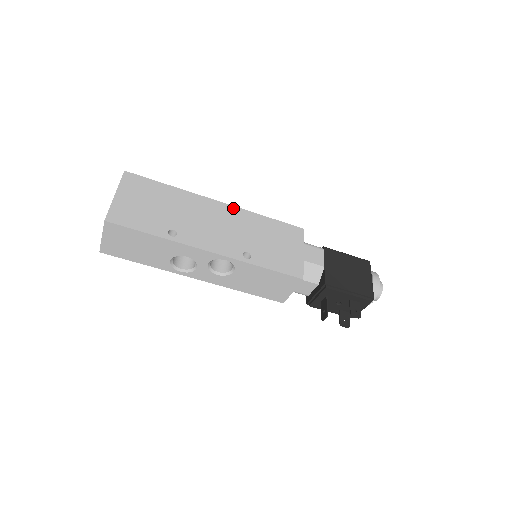
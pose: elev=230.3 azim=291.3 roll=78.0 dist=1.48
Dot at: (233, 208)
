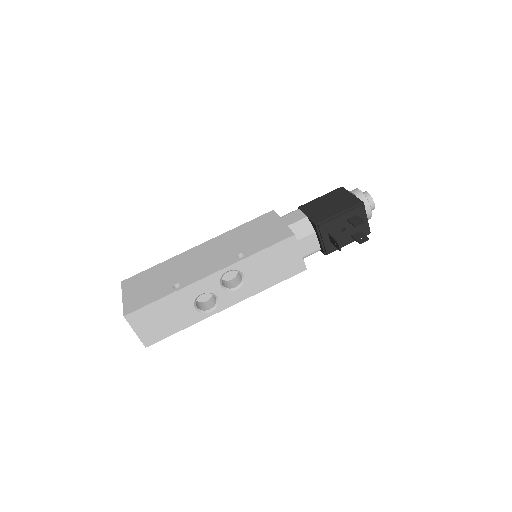
Dot at: (212, 240)
